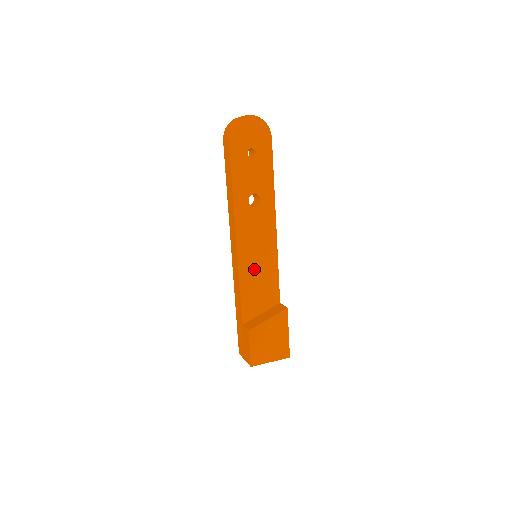
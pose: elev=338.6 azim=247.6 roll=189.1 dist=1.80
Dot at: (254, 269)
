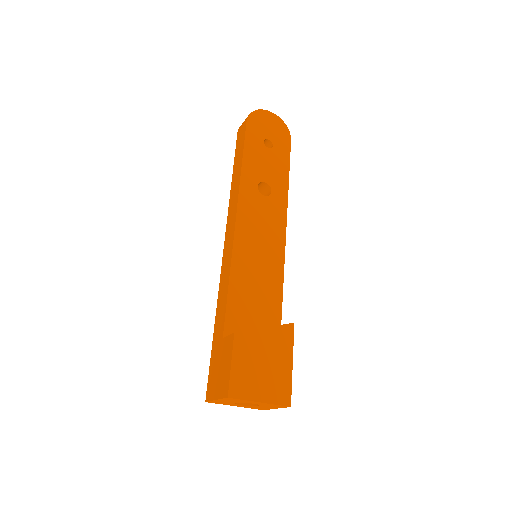
Dot at: (252, 266)
